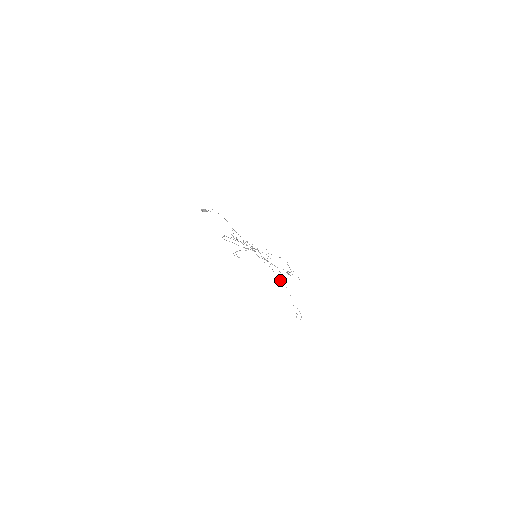
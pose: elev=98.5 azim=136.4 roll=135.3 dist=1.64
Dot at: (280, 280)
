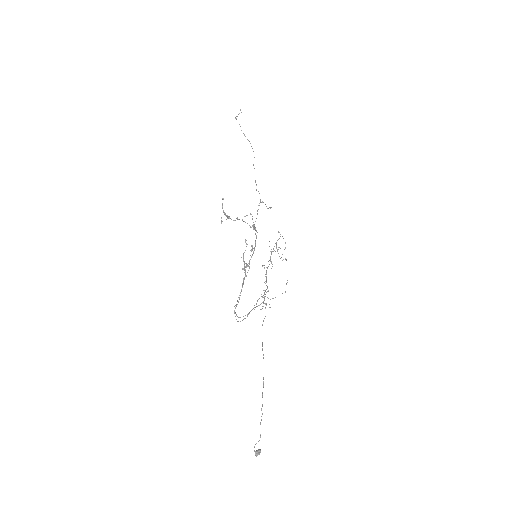
Dot at: occluded
